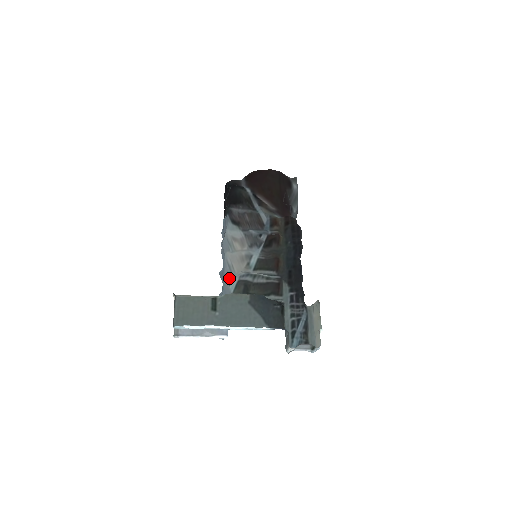
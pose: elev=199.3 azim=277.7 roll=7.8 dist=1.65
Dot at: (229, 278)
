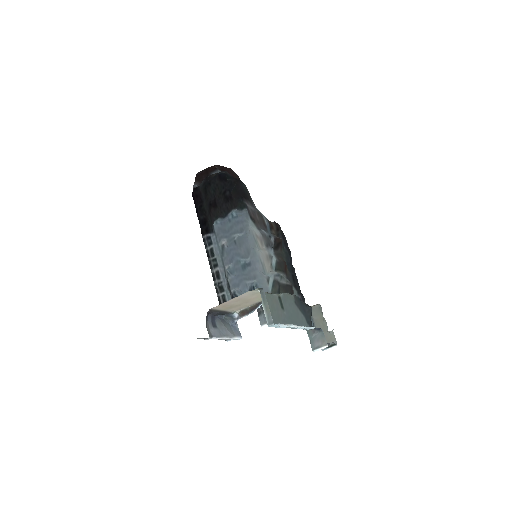
Dot at: (267, 276)
